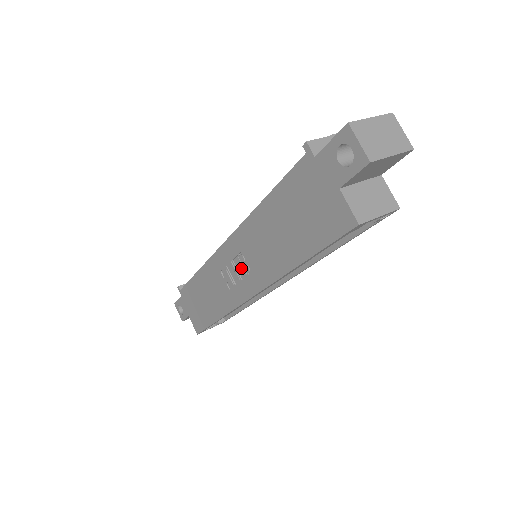
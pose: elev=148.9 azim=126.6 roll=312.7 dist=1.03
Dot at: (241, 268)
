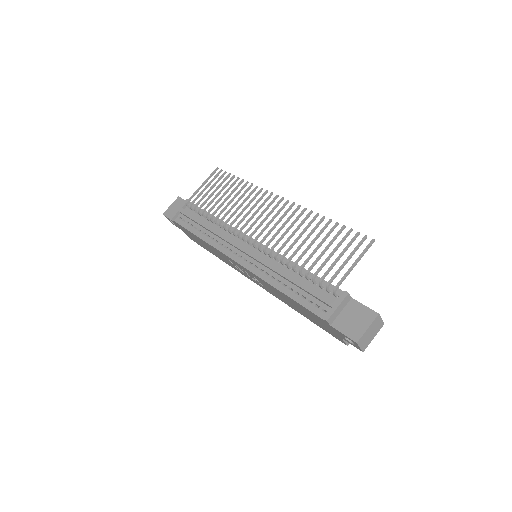
Dot at: (251, 277)
